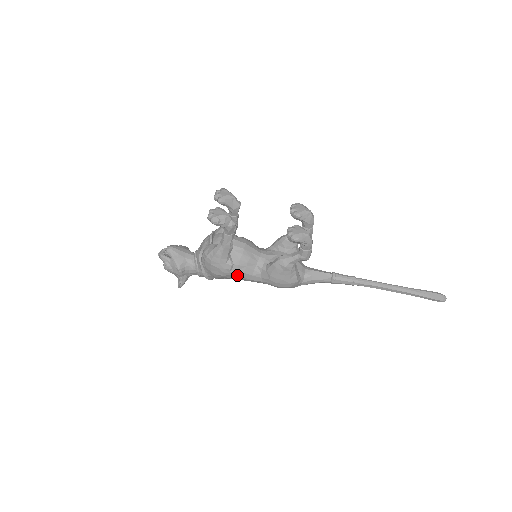
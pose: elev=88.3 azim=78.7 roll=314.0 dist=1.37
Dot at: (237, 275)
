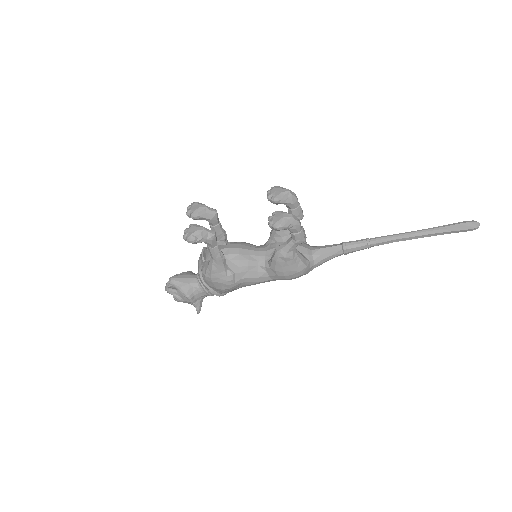
Dot at: (243, 283)
